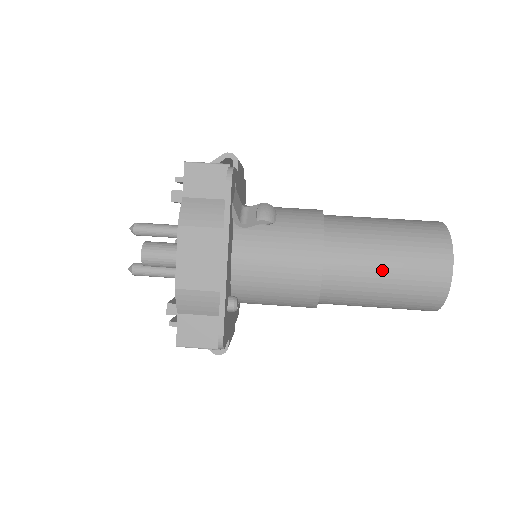
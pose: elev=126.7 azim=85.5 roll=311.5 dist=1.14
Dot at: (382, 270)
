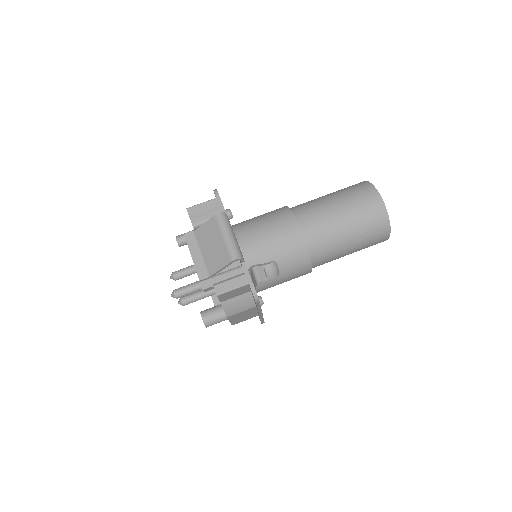
Dot at: occluded
